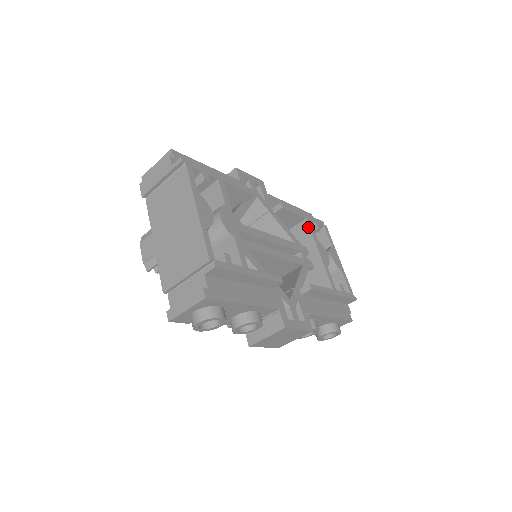
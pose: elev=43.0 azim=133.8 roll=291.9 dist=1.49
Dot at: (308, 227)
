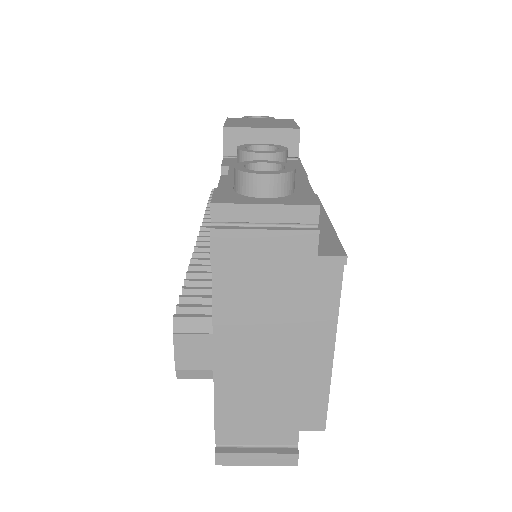
Dot at: occluded
